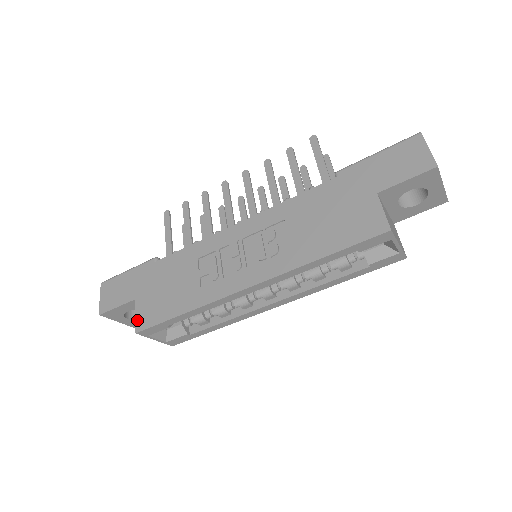
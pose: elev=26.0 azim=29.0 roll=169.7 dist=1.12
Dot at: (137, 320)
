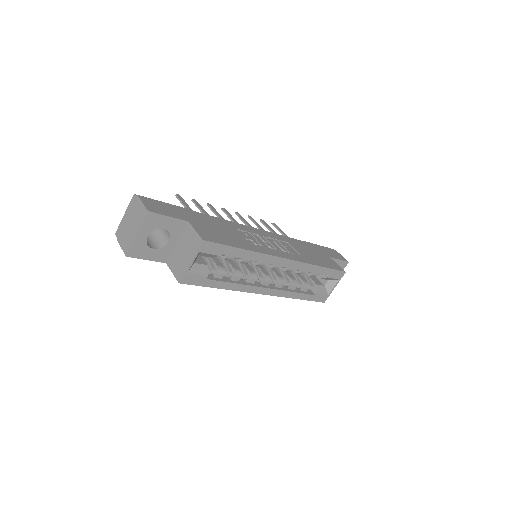
Dot at: (200, 233)
